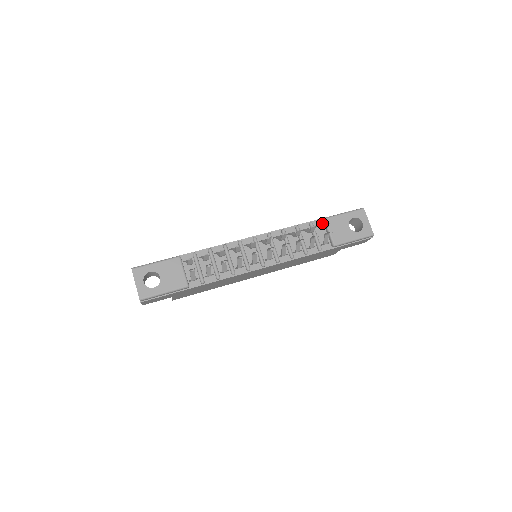
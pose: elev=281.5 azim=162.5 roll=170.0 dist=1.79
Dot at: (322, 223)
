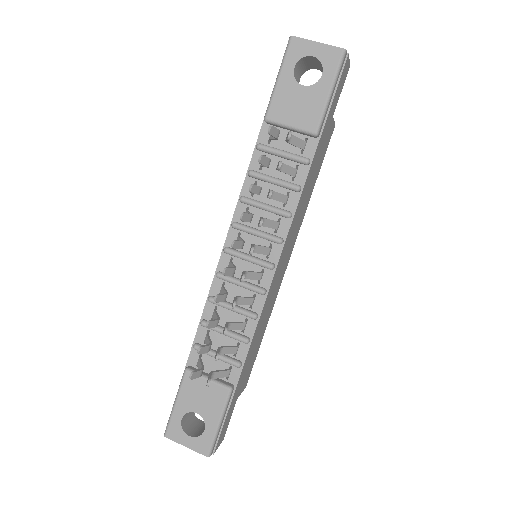
Dot at: occluded
